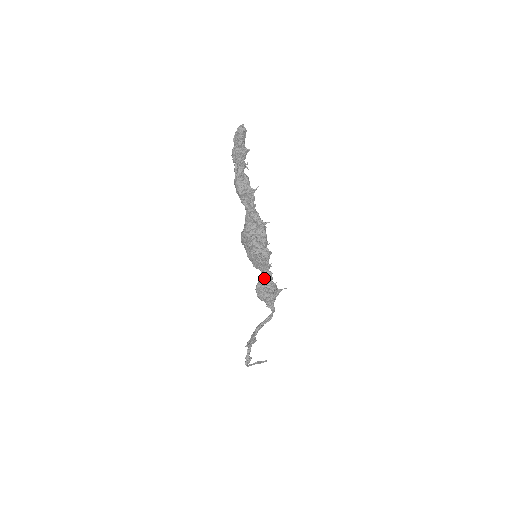
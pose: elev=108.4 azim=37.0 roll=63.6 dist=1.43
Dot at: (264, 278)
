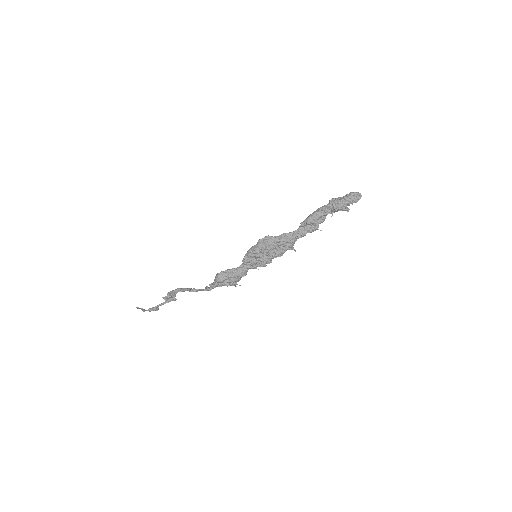
Dot at: (242, 272)
